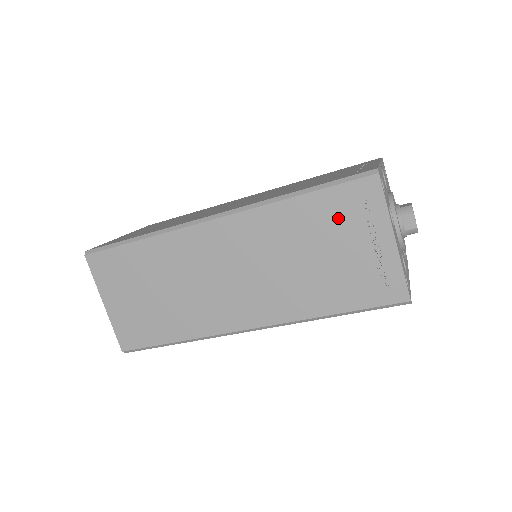
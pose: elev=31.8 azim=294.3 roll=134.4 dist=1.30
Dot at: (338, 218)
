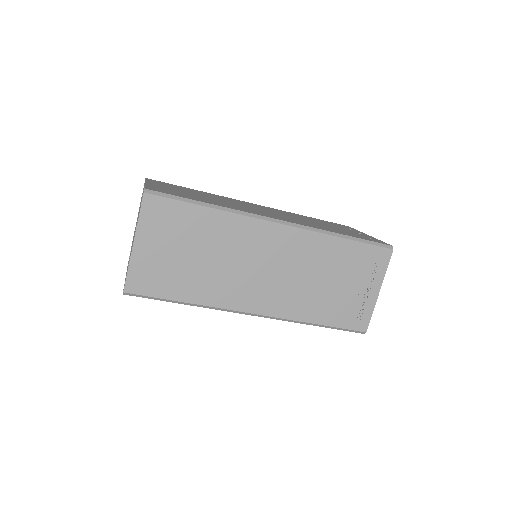
Dot at: (358, 264)
